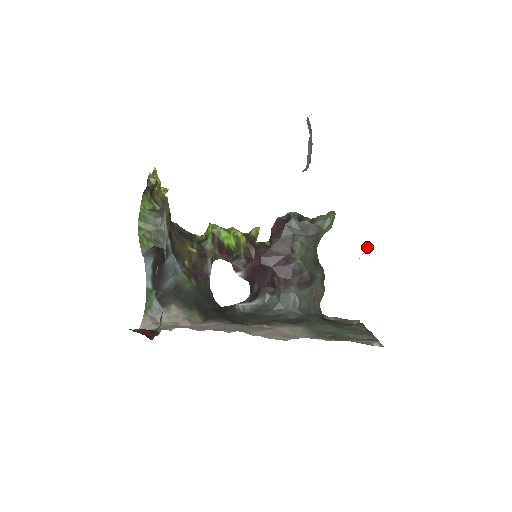
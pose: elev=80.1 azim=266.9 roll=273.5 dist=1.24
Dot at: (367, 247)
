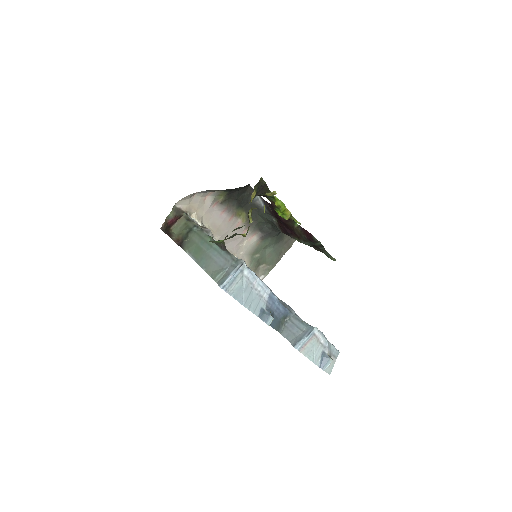
Dot at: occluded
